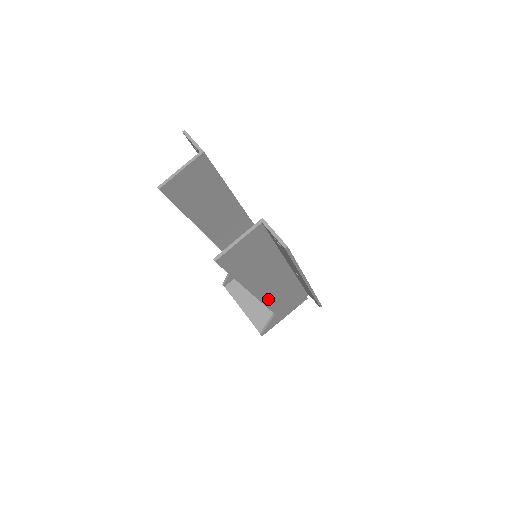
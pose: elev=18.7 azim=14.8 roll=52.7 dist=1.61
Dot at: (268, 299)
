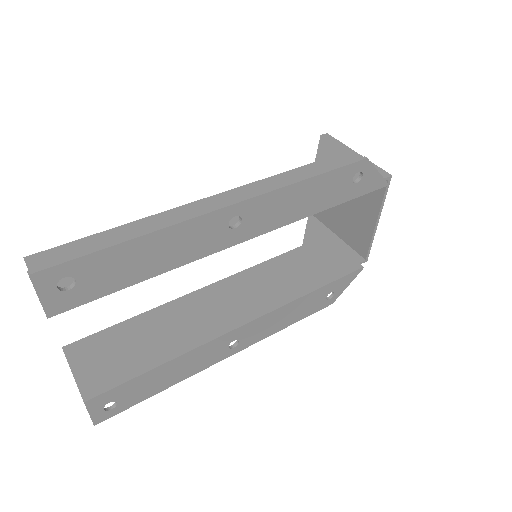
Dot at: (251, 276)
